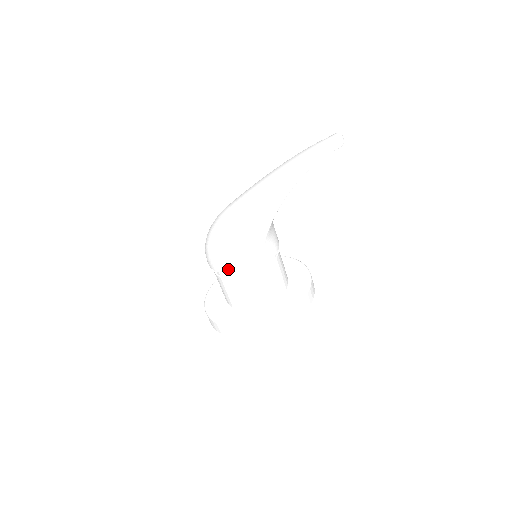
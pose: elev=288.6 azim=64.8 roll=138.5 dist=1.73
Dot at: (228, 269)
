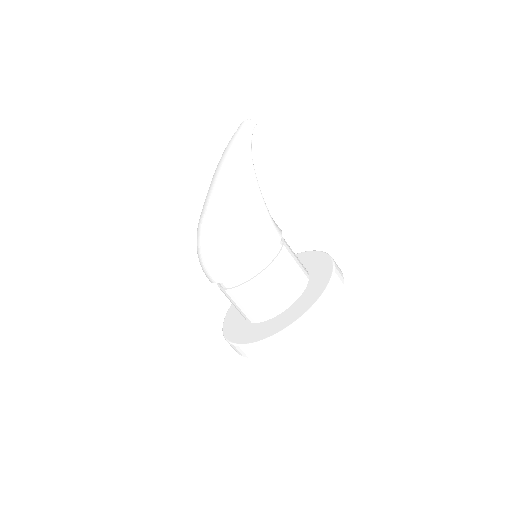
Dot at: (257, 255)
